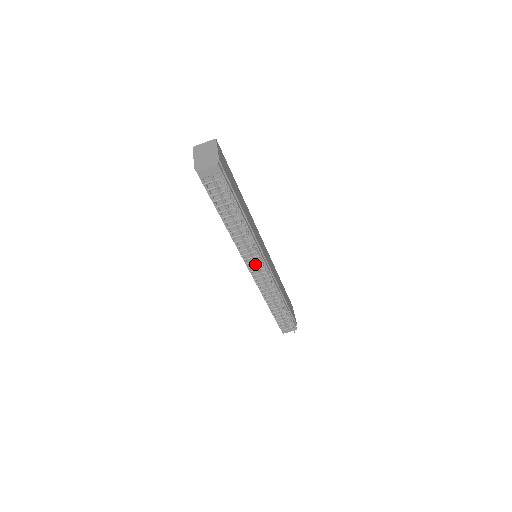
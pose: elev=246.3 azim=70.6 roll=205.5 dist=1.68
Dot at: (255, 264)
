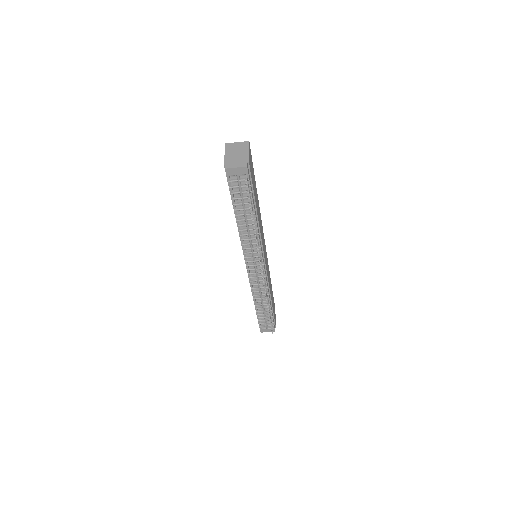
Dot at: (254, 264)
